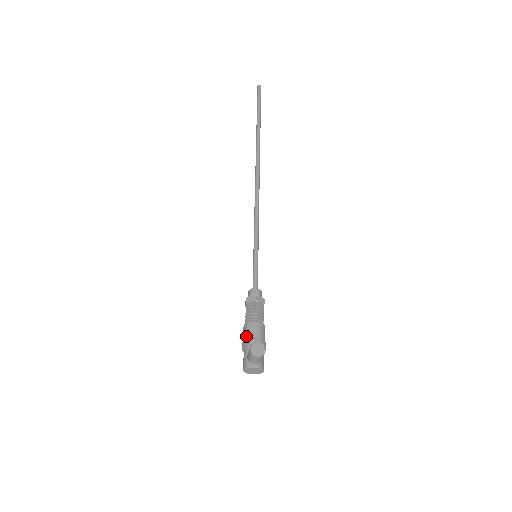
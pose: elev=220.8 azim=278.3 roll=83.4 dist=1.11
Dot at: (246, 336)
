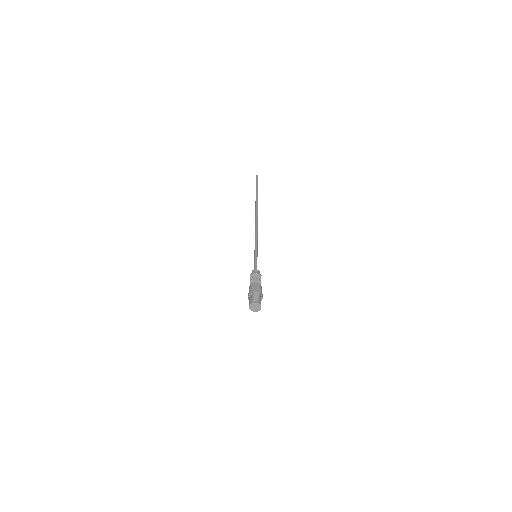
Dot at: (250, 290)
